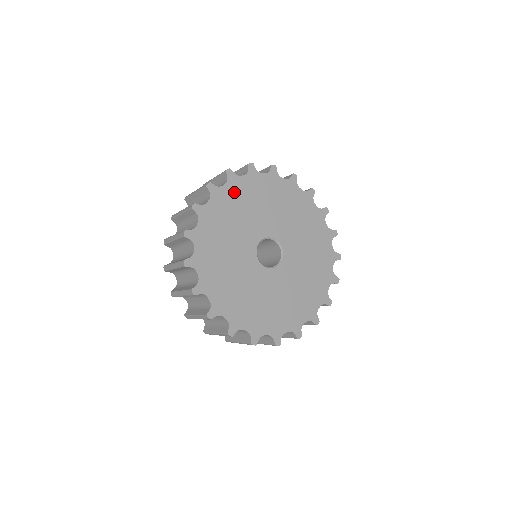
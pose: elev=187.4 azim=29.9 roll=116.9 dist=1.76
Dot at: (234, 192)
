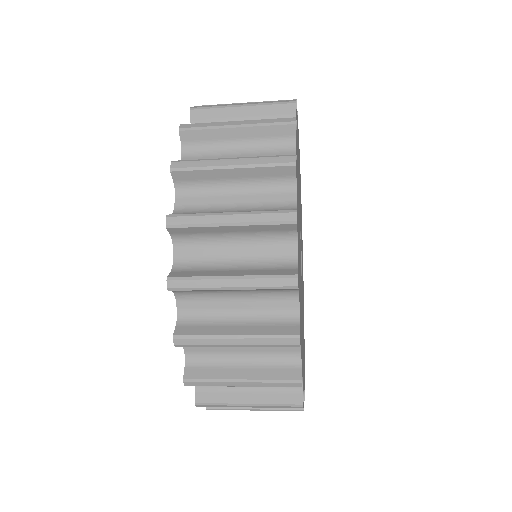
Dot at: occluded
